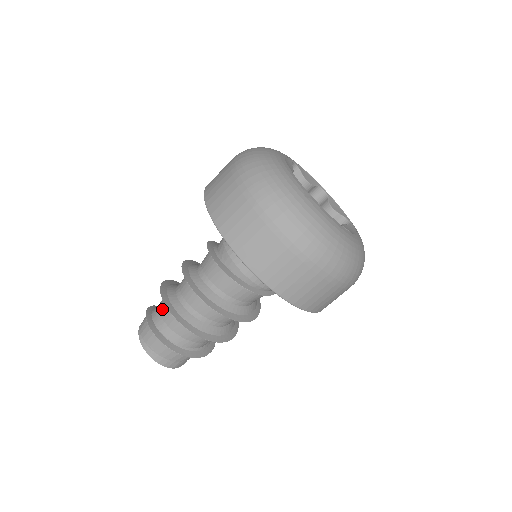
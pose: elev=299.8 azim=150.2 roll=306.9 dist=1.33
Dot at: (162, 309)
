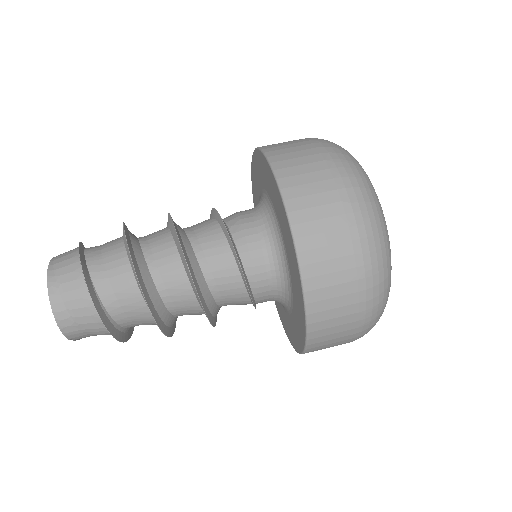
Dot at: (109, 248)
